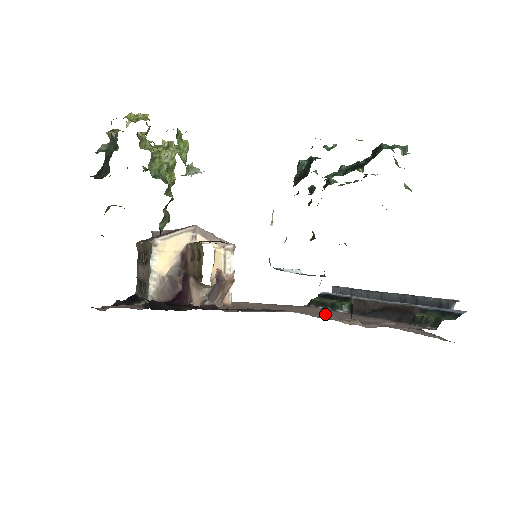
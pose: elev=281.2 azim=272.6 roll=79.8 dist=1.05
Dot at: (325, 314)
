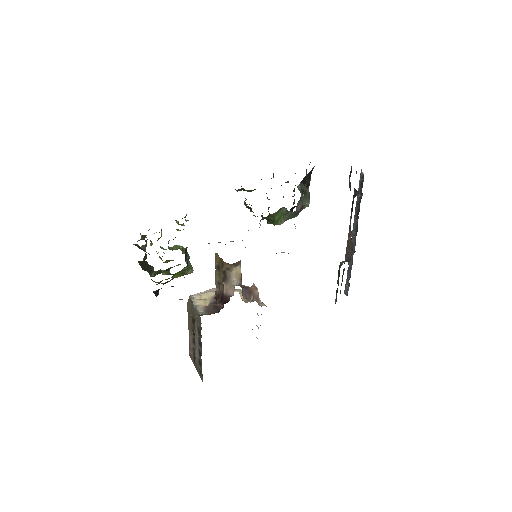
Dot at: occluded
